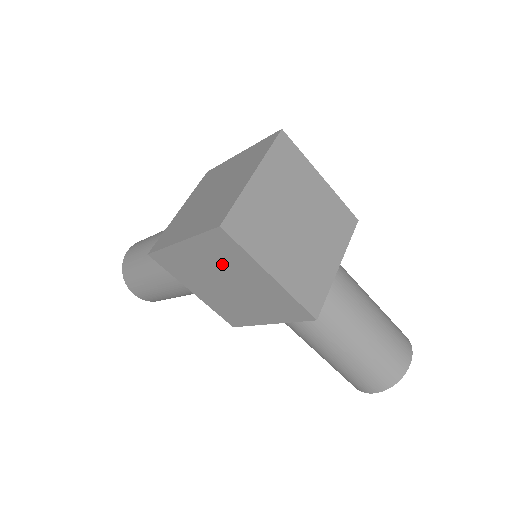
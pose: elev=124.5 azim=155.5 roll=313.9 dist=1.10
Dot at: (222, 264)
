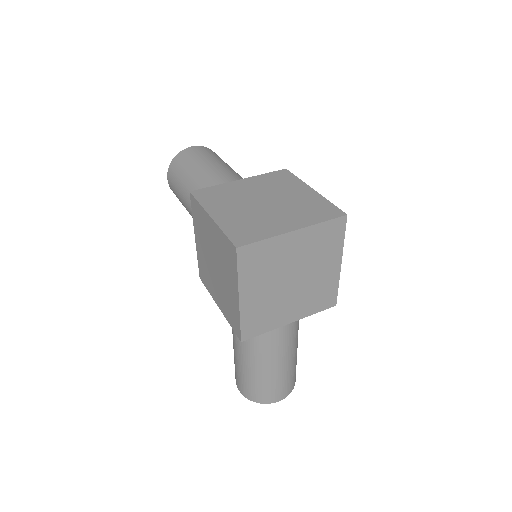
Dot at: (221, 257)
